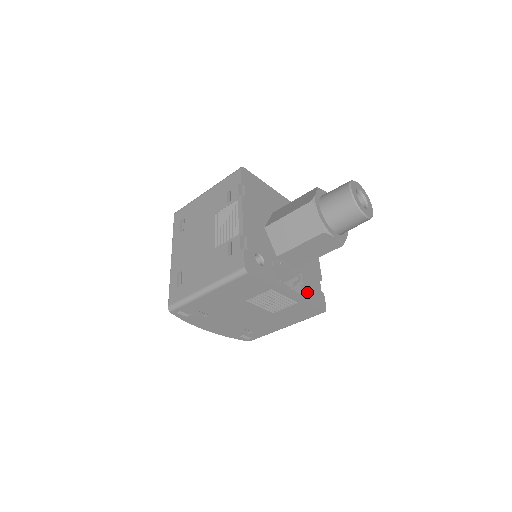
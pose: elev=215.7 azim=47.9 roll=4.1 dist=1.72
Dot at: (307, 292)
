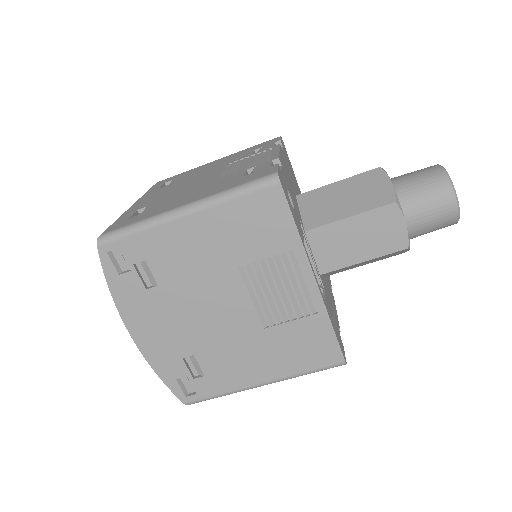
Dot at: (330, 312)
